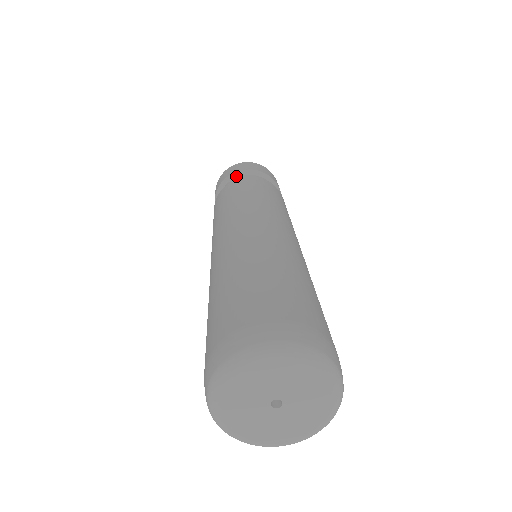
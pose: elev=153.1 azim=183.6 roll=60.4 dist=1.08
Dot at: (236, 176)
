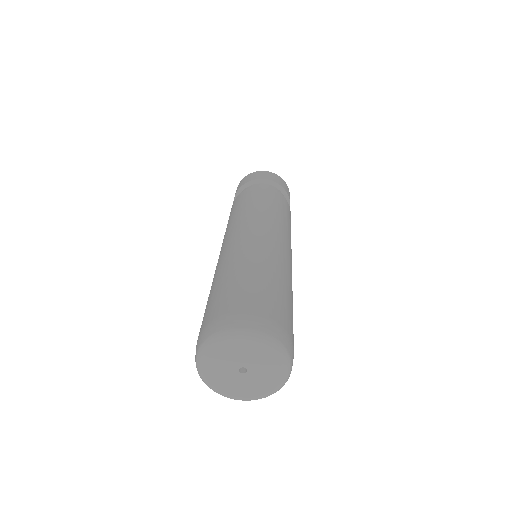
Dot at: (271, 184)
